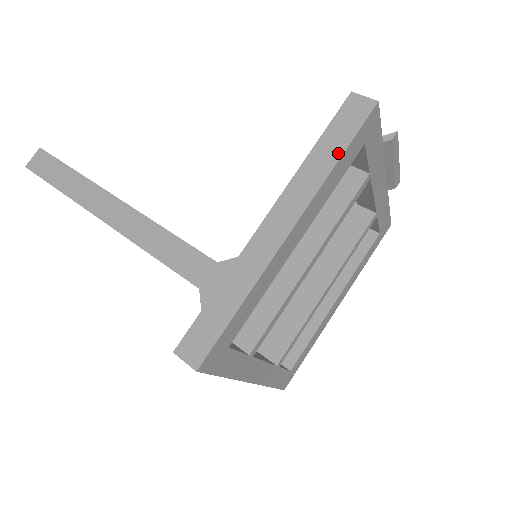
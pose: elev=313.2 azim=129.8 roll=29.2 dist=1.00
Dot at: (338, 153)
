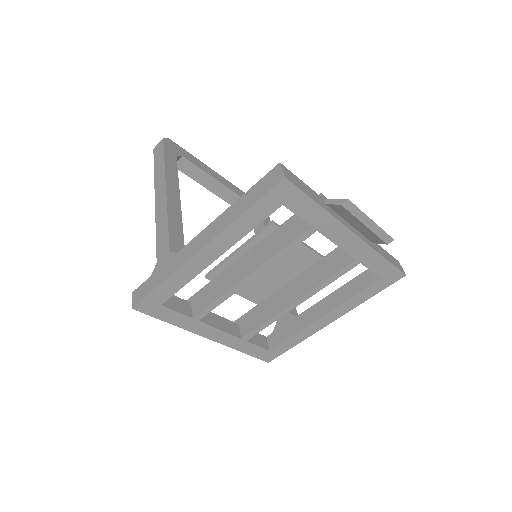
Dot at: (246, 207)
